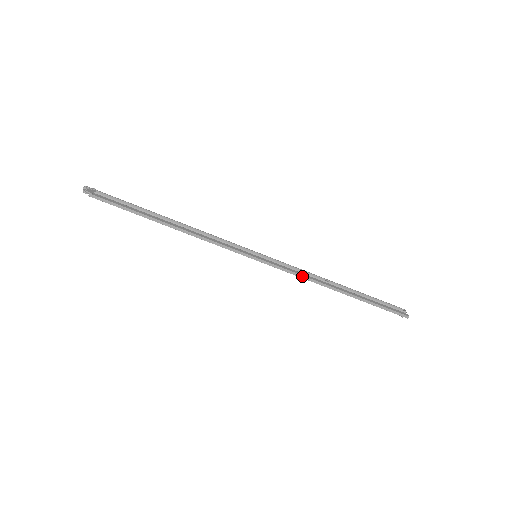
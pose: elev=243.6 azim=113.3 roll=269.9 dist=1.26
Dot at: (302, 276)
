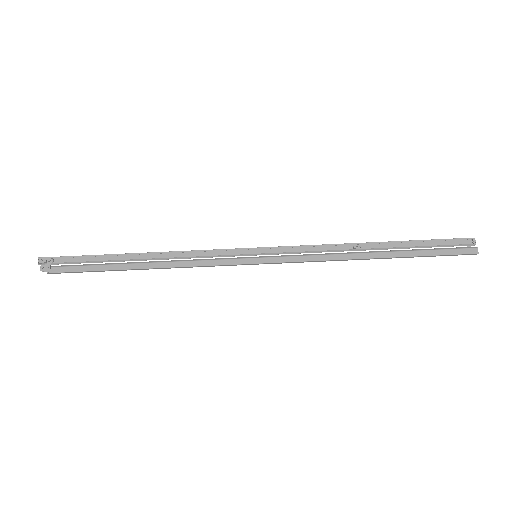
Dot at: (319, 261)
